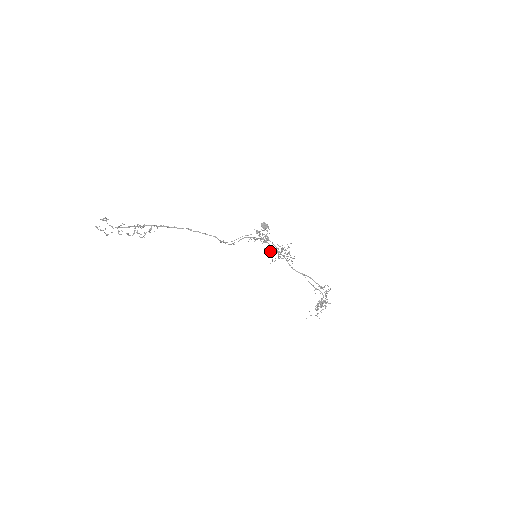
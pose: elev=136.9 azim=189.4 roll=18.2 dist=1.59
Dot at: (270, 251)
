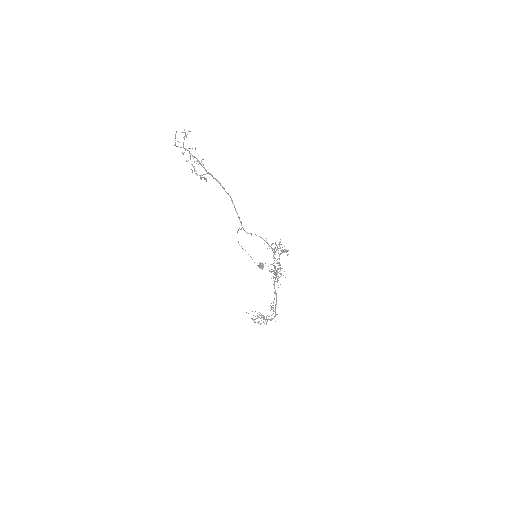
Dot at: (275, 258)
